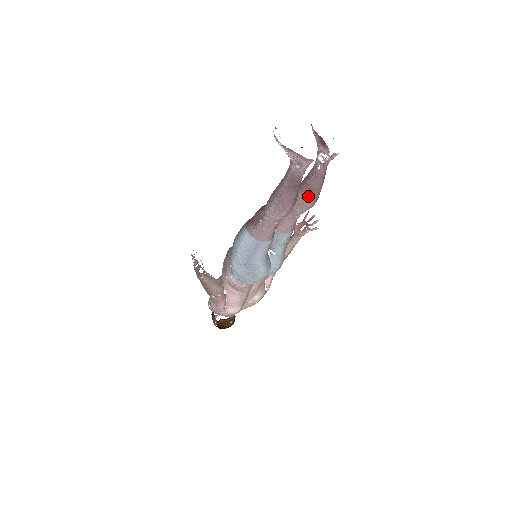
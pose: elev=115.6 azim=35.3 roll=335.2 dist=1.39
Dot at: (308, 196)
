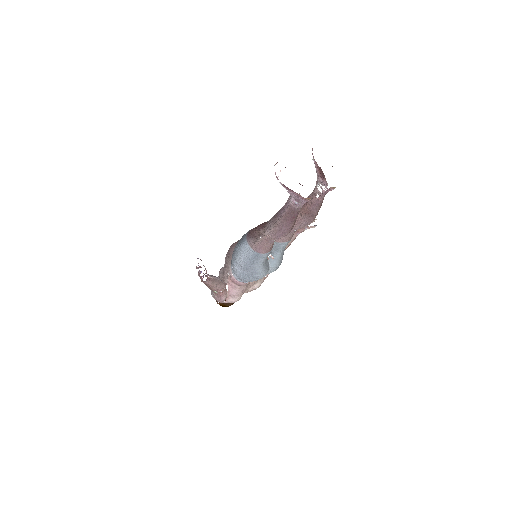
Dot at: (306, 218)
